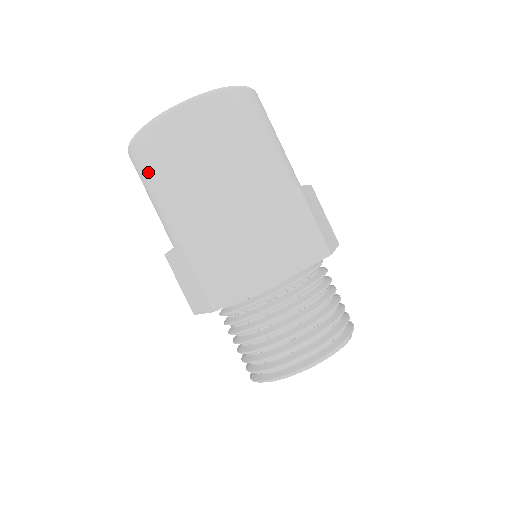
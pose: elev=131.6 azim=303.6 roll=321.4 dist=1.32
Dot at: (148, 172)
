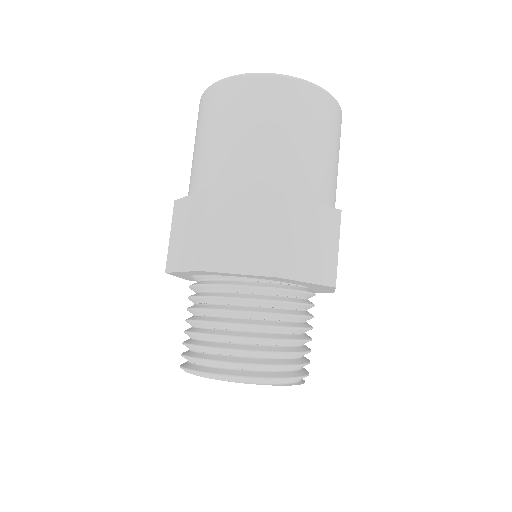
Dot at: occluded
